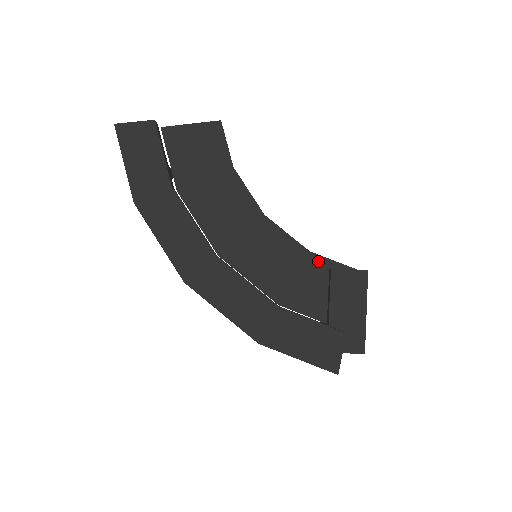
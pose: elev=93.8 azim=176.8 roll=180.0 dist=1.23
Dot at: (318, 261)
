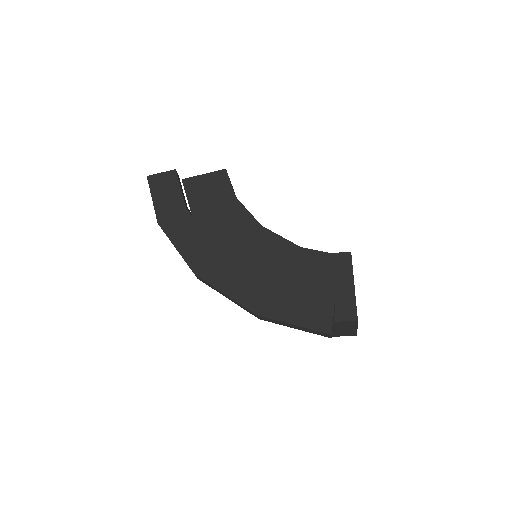
Dot at: (309, 253)
